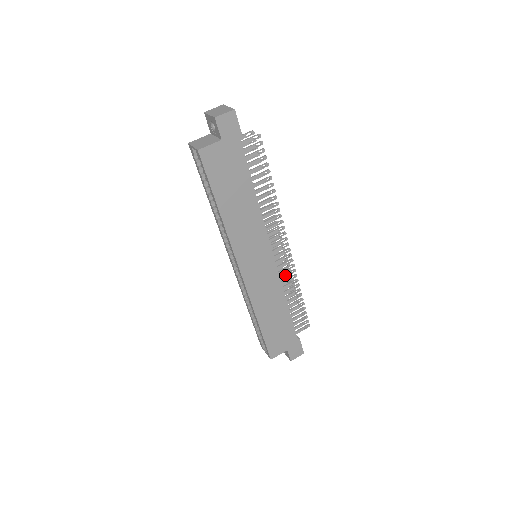
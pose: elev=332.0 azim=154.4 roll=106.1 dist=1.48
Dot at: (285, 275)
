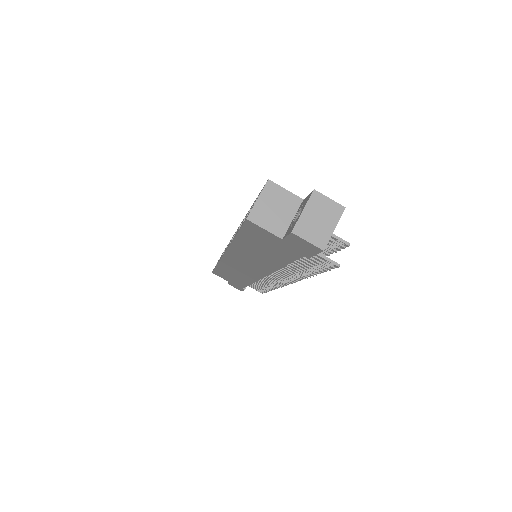
Dot at: (267, 280)
